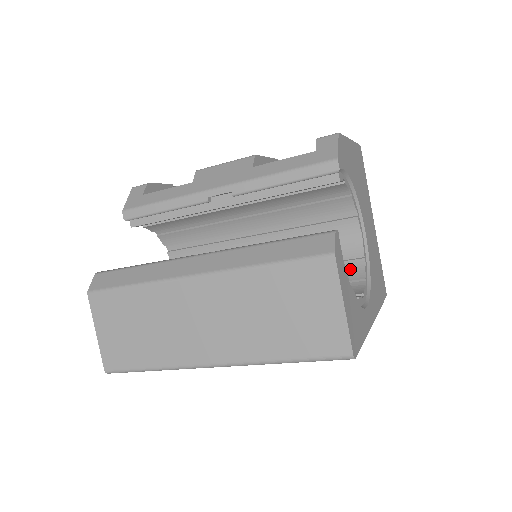
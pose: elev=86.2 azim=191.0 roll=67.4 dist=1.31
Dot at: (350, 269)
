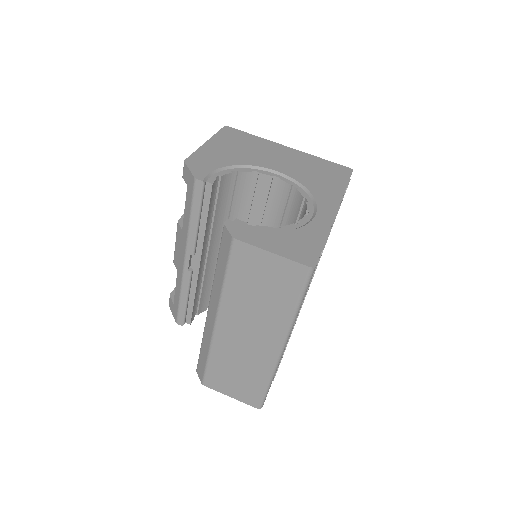
Dot at: (294, 202)
